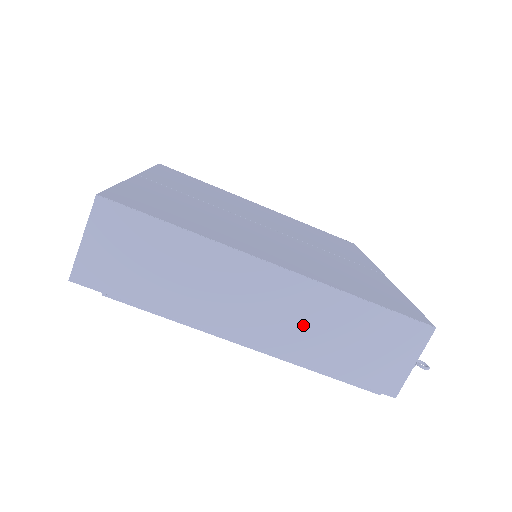
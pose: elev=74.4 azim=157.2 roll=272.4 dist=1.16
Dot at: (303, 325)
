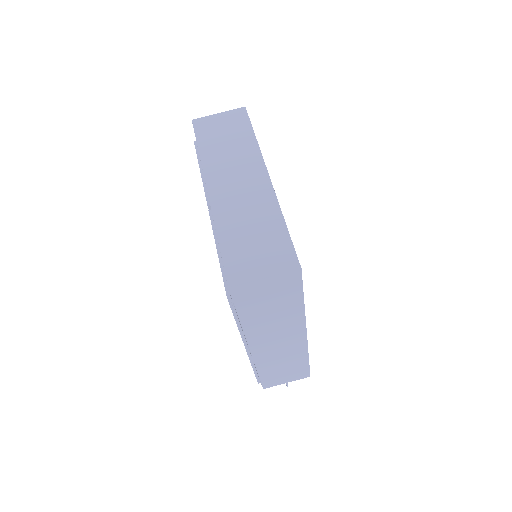
Dot at: (279, 356)
